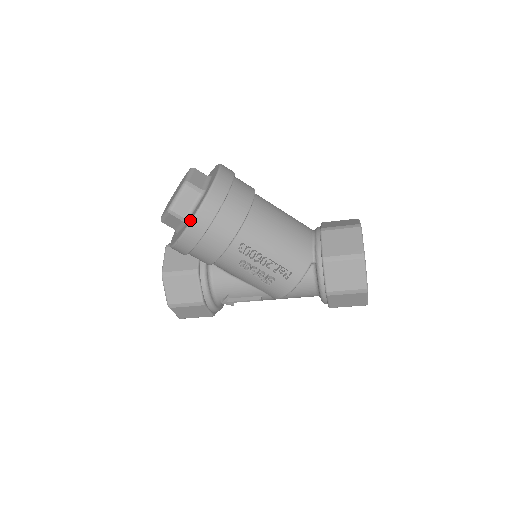
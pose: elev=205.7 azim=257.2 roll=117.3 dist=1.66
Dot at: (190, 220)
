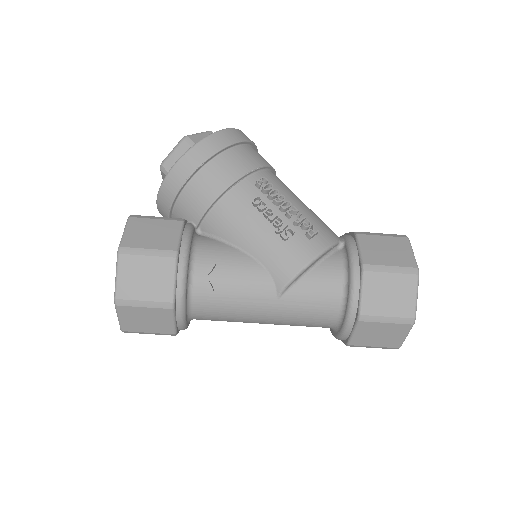
Dot at: (213, 133)
